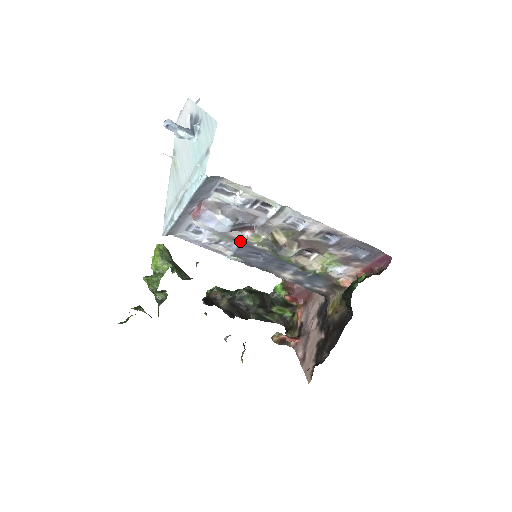
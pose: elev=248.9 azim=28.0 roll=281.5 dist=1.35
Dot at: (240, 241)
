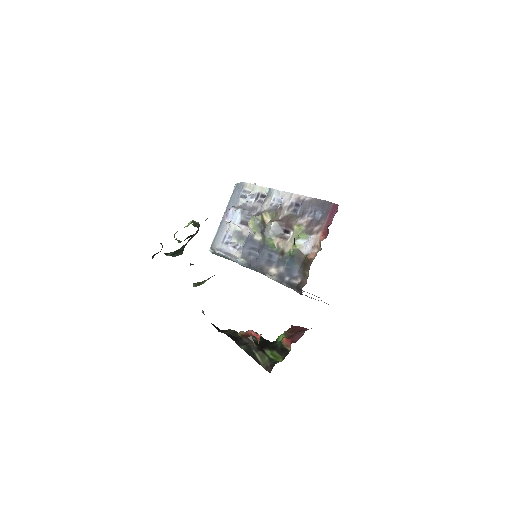
Dot at: (247, 238)
